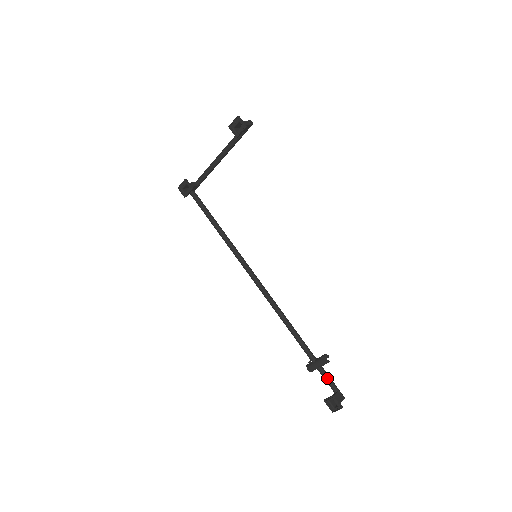
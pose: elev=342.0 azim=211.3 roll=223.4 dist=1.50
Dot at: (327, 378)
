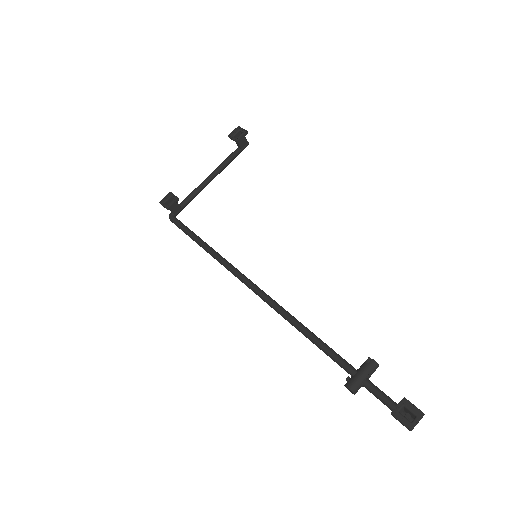
Dot at: (381, 392)
